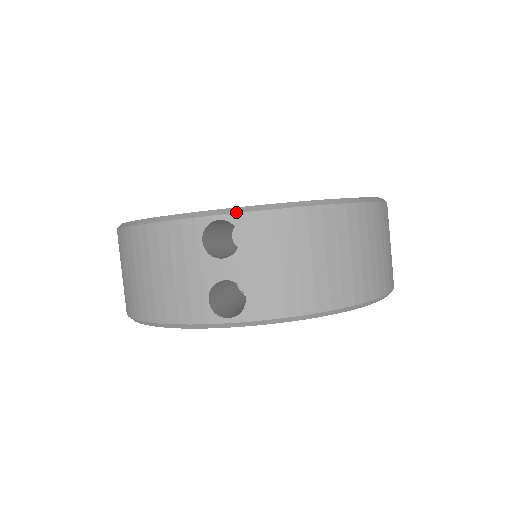
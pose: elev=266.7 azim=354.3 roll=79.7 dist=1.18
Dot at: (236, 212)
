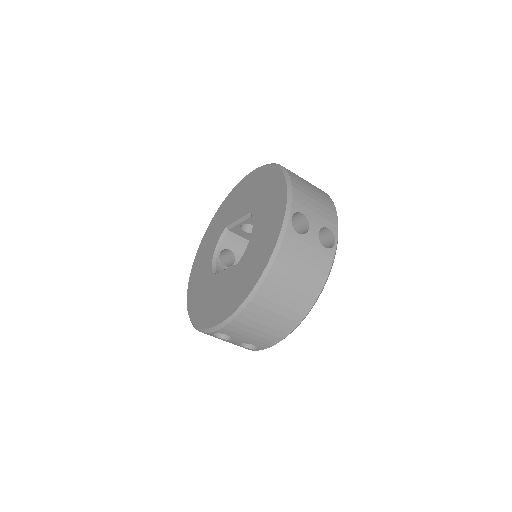
Dot at: (216, 330)
